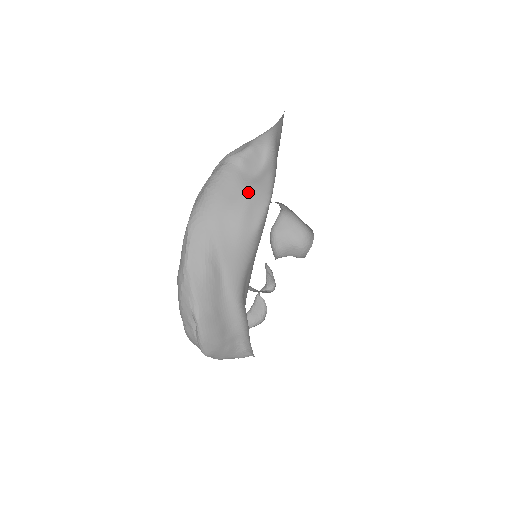
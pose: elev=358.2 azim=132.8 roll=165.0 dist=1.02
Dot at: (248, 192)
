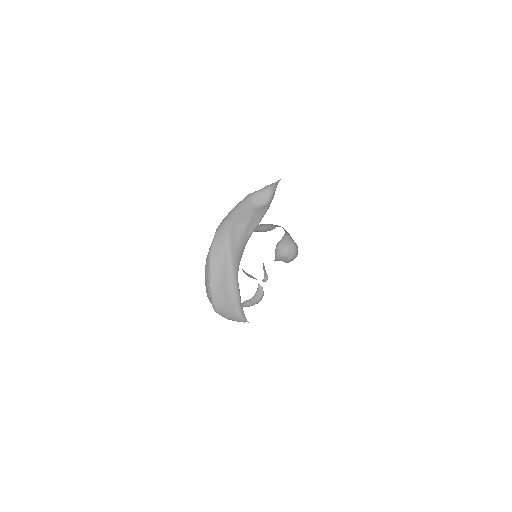
Dot at: (252, 215)
